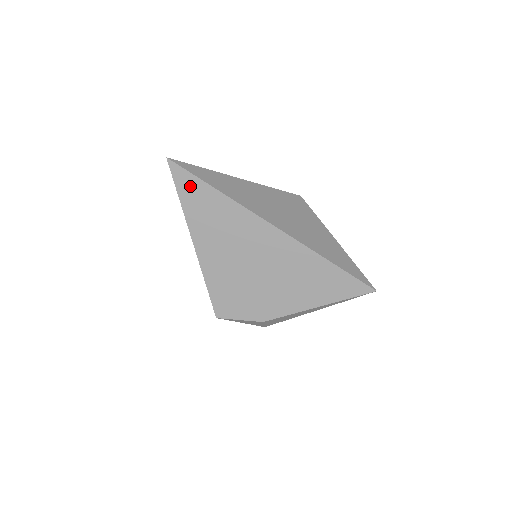
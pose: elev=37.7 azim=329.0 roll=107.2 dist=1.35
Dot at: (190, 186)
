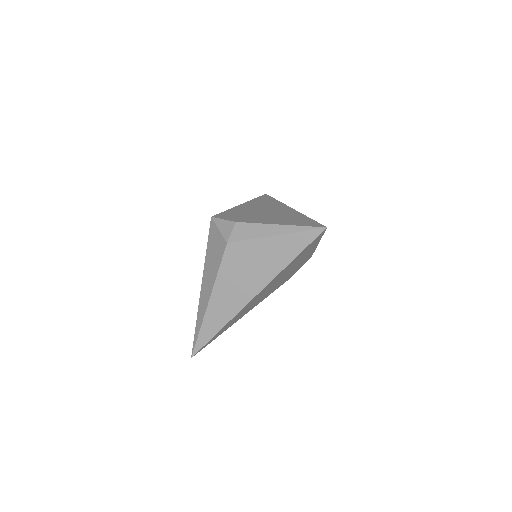
Dot at: (265, 198)
